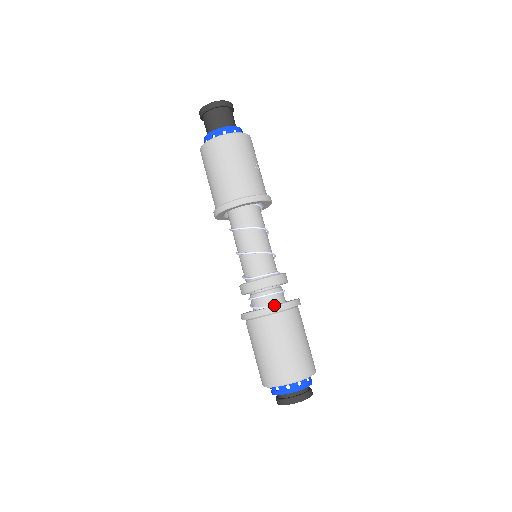
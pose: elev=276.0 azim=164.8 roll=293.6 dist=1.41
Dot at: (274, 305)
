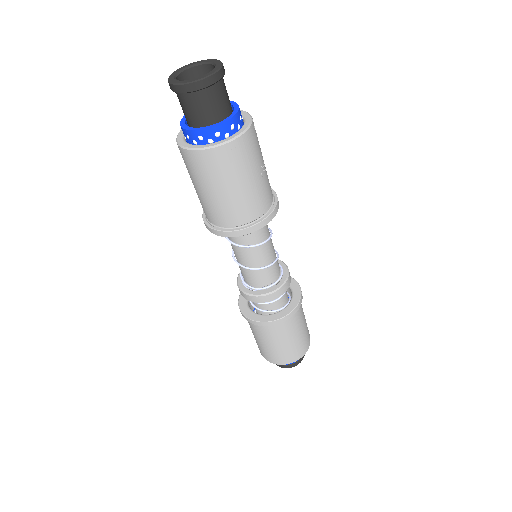
Dot at: (279, 317)
